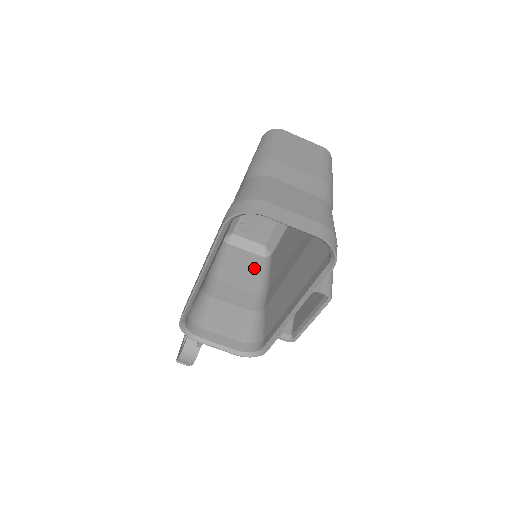
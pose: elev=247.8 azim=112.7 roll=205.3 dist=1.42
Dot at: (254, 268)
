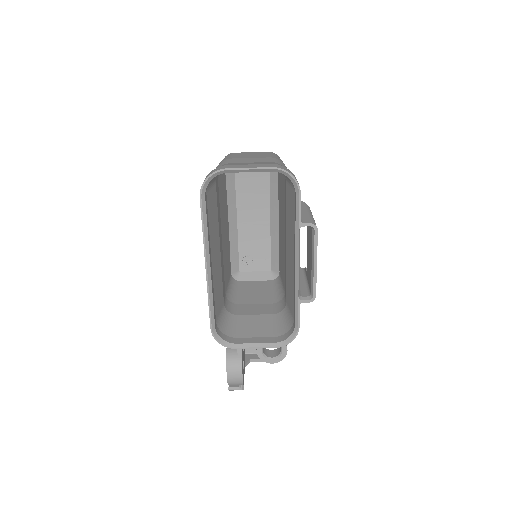
Dot at: (268, 289)
